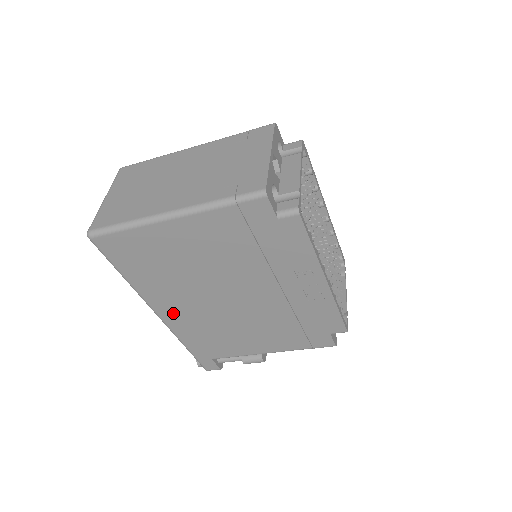
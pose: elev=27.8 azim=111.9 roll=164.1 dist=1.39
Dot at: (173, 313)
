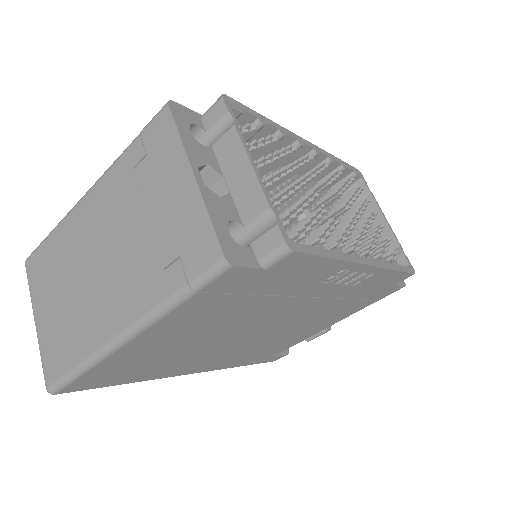
Dot at: (206, 366)
